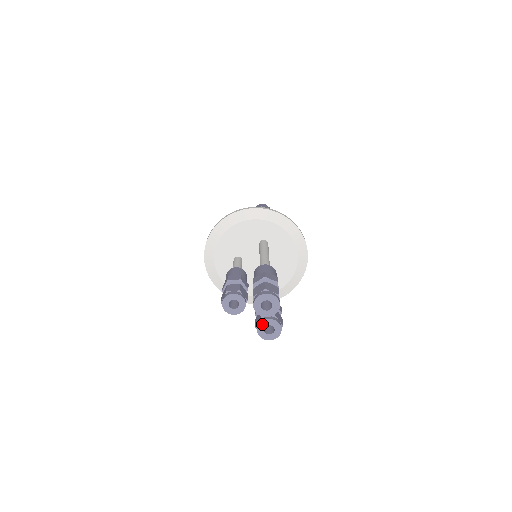
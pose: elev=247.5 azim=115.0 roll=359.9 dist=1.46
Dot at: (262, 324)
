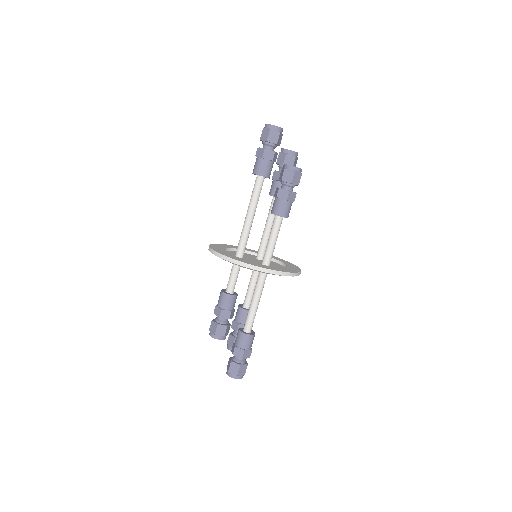
Dot at: occluded
